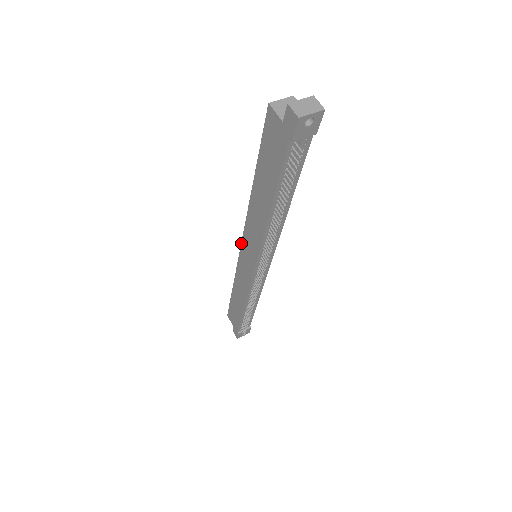
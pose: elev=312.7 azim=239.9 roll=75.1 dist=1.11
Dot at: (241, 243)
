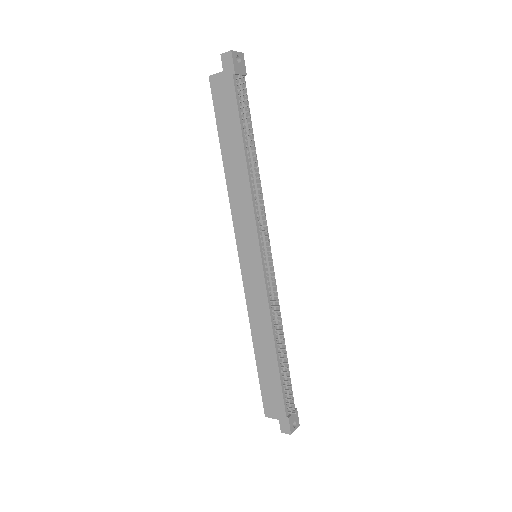
Dot at: occluded
